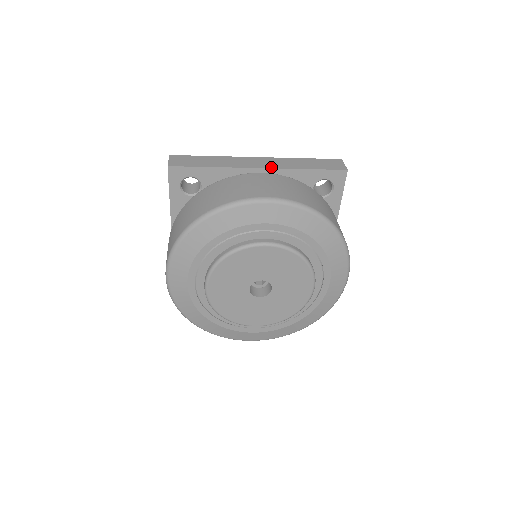
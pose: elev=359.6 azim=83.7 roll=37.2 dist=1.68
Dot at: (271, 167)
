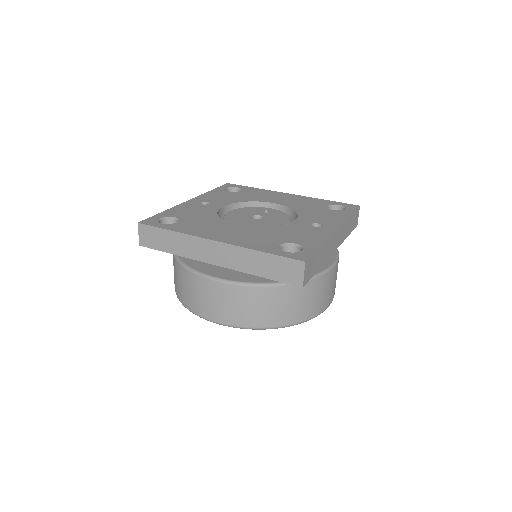
Dot at: (224, 266)
